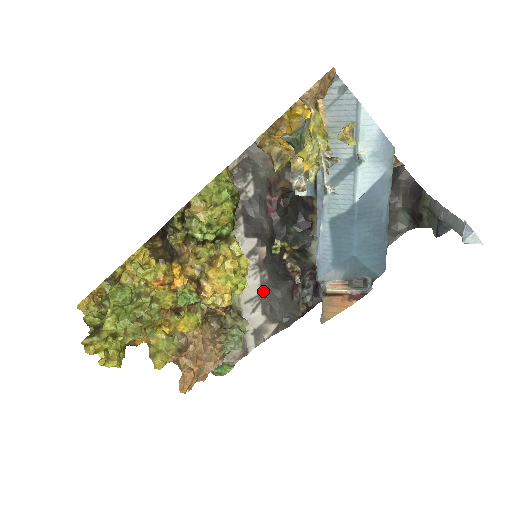
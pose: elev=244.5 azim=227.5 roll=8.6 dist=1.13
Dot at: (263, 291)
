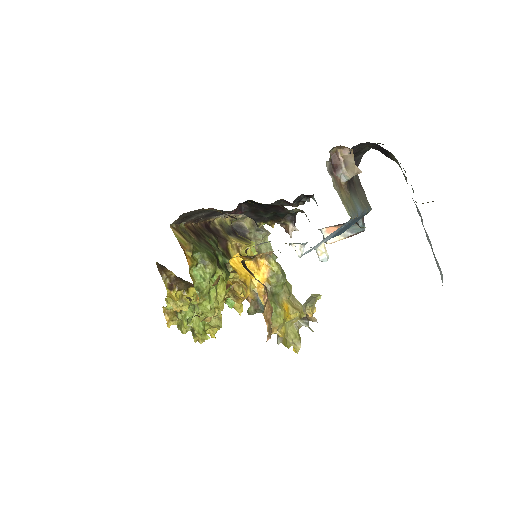
Dot at: occluded
